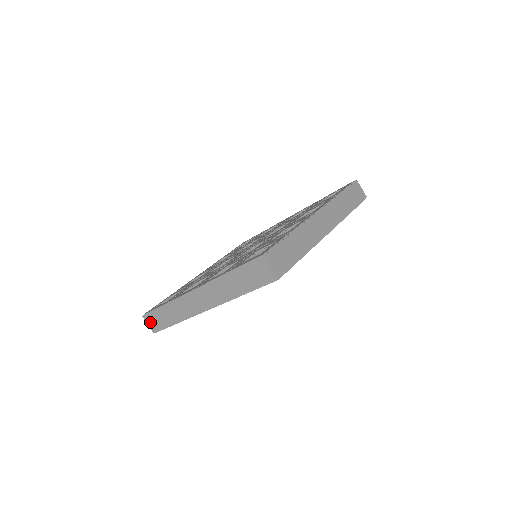
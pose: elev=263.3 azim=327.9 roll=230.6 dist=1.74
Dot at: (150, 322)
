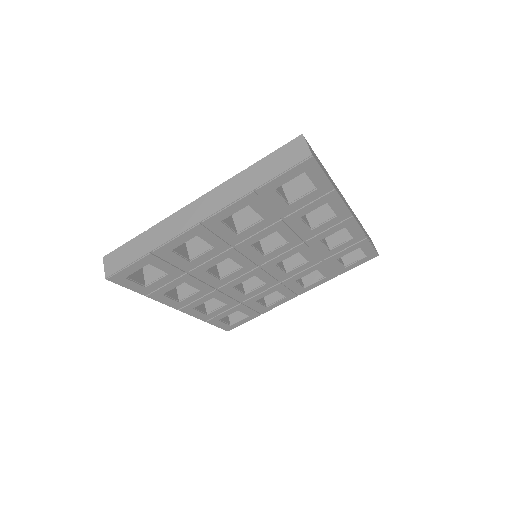
Dot at: (110, 263)
